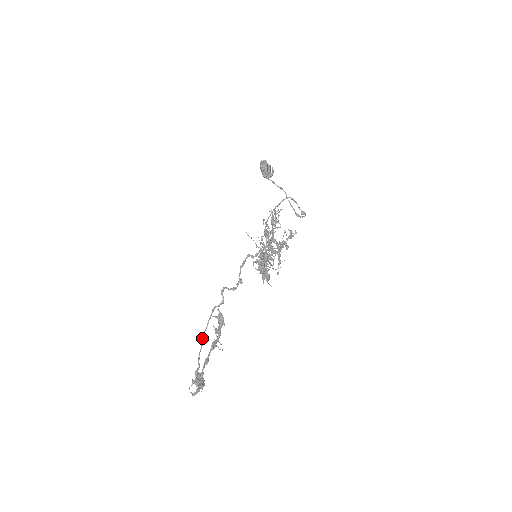
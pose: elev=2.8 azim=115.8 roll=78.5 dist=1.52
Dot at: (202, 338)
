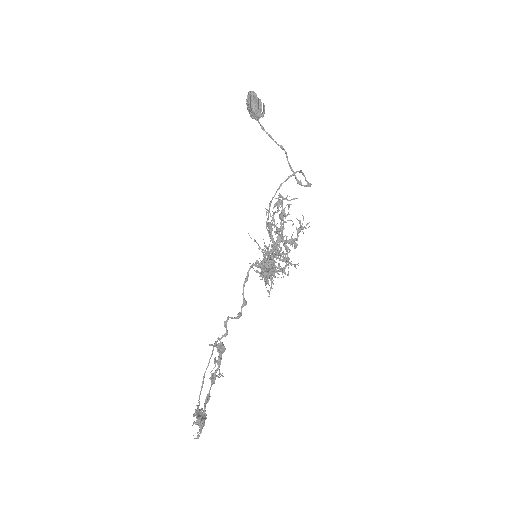
Dot at: (203, 378)
